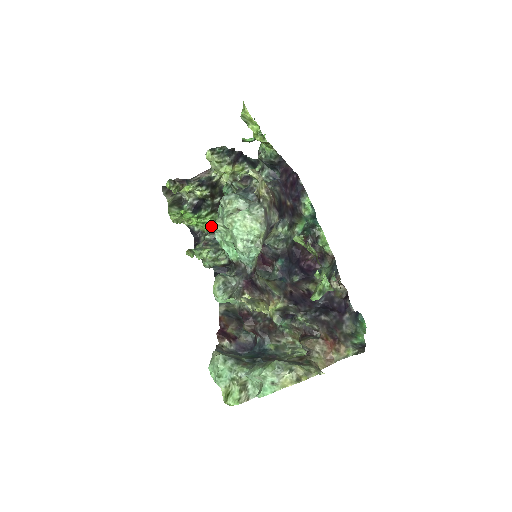
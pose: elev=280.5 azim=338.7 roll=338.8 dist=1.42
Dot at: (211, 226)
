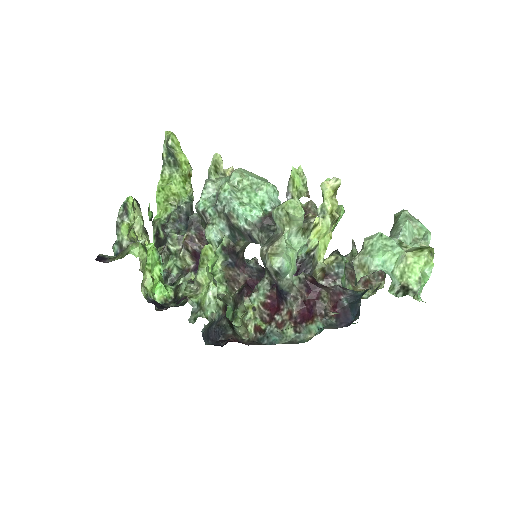
Dot at: (172, 287)
